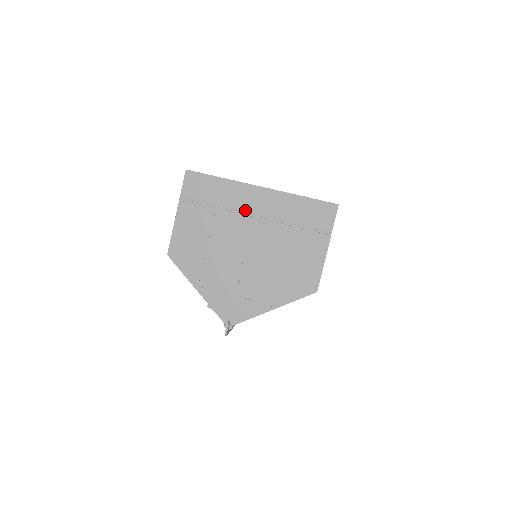
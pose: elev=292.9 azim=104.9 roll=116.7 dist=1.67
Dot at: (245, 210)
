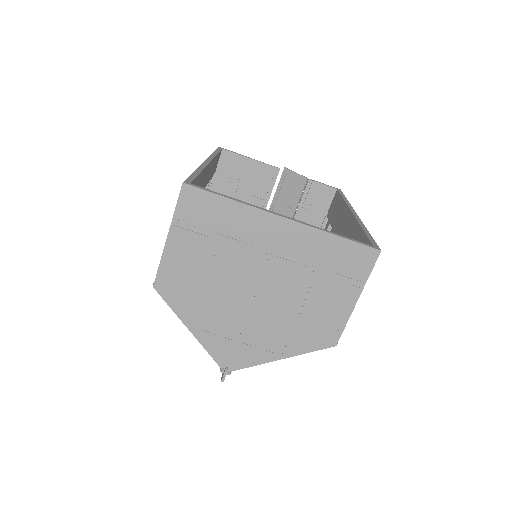
Dot at: (259, 244)
